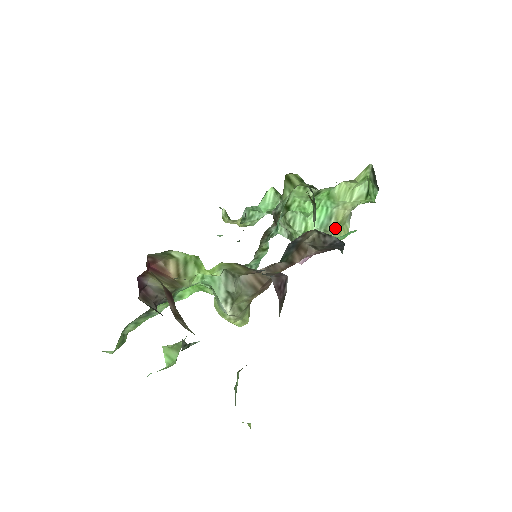
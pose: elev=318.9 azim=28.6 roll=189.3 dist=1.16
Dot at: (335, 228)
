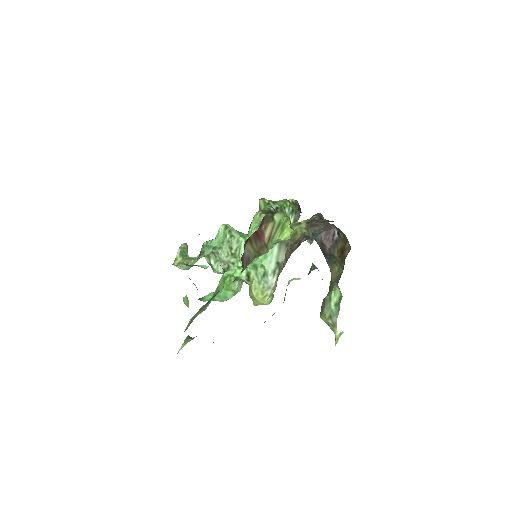
Dot at: occluded
